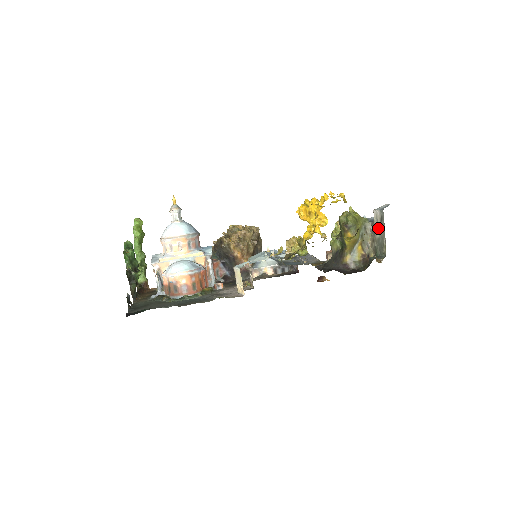
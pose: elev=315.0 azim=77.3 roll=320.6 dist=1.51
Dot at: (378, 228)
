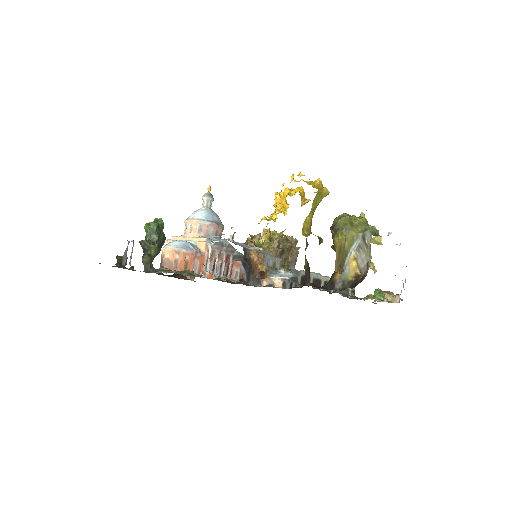
Dot at: occluded
